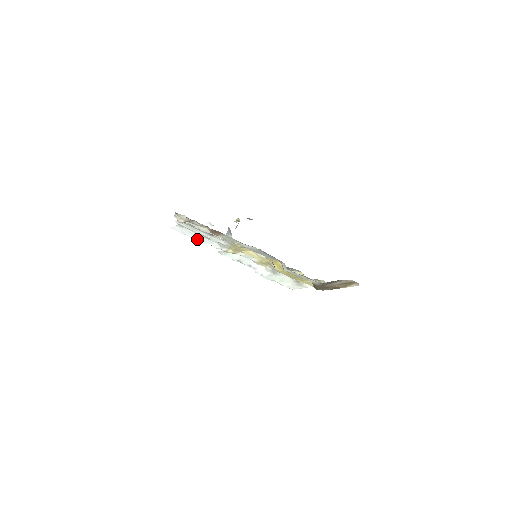
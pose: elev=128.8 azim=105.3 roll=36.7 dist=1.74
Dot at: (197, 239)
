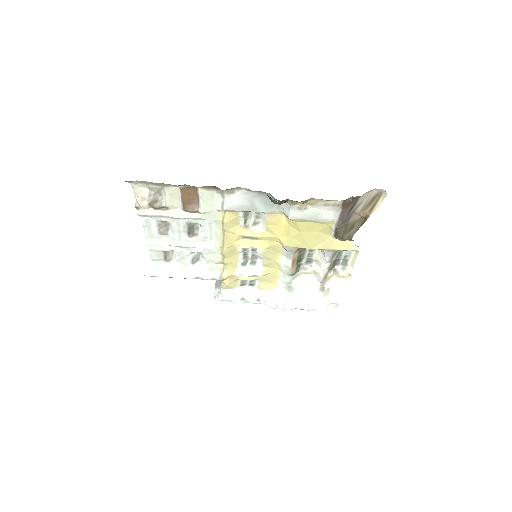
Dot at: (181, 276)
